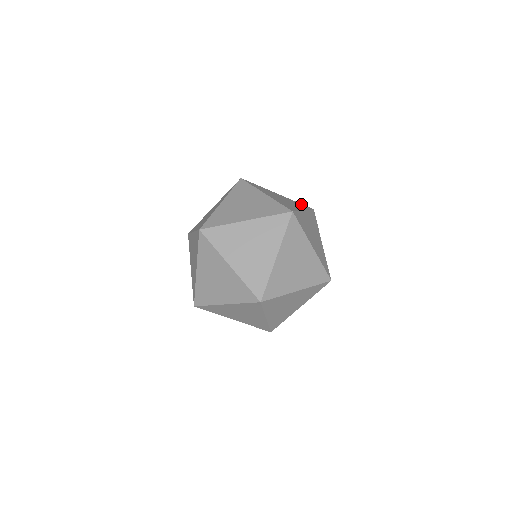
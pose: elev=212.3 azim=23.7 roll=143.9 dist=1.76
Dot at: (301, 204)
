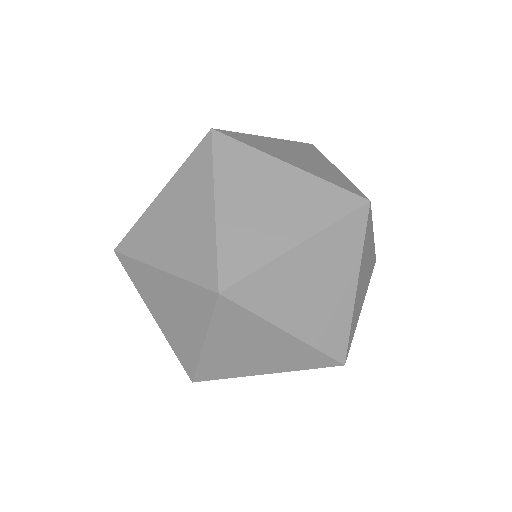
Dot at: occluded
